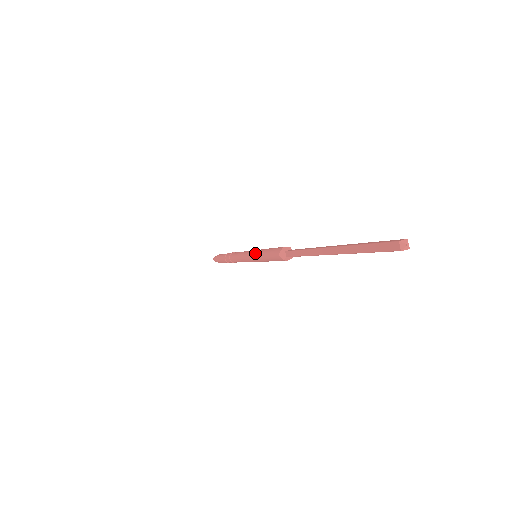
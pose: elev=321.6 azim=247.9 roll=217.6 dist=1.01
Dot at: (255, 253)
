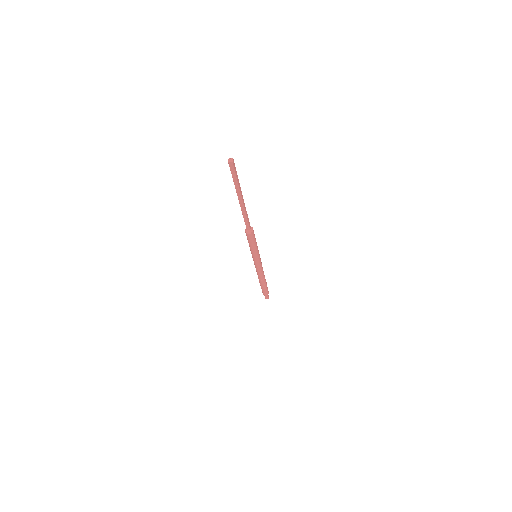
Dot at: occluded
